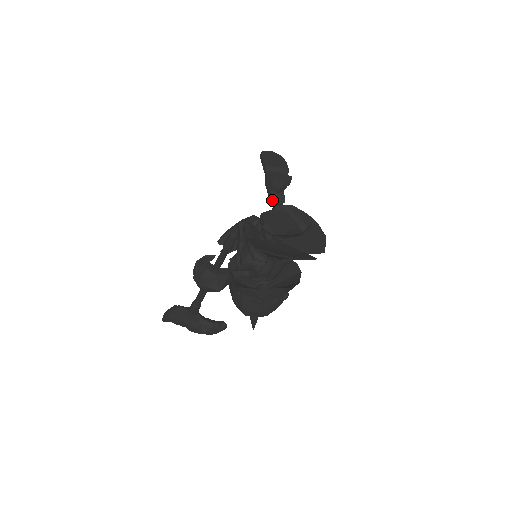
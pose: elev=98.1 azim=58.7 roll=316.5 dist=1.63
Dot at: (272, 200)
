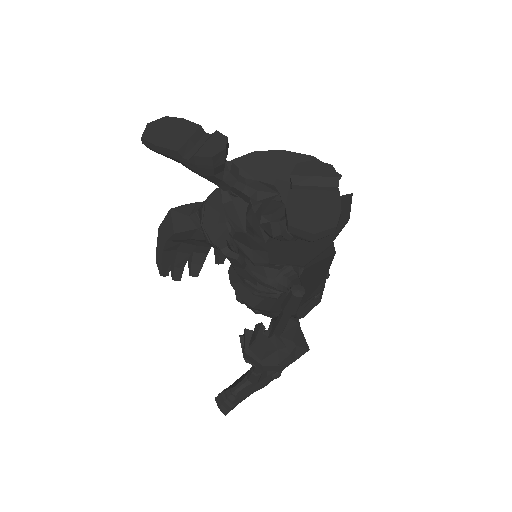
Dot at: (225, 184)
